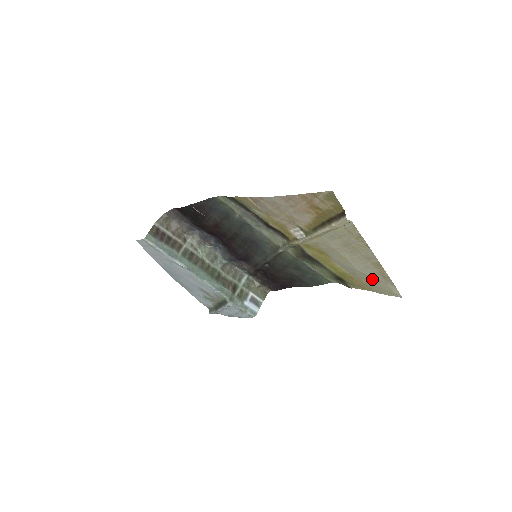
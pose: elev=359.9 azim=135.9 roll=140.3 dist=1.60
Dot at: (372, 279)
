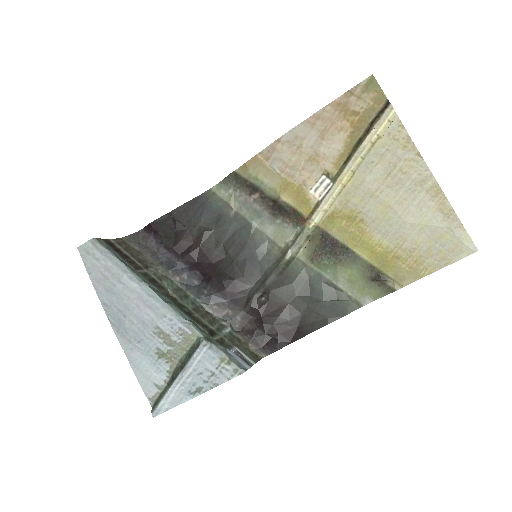
Dot at: (428, 234)
